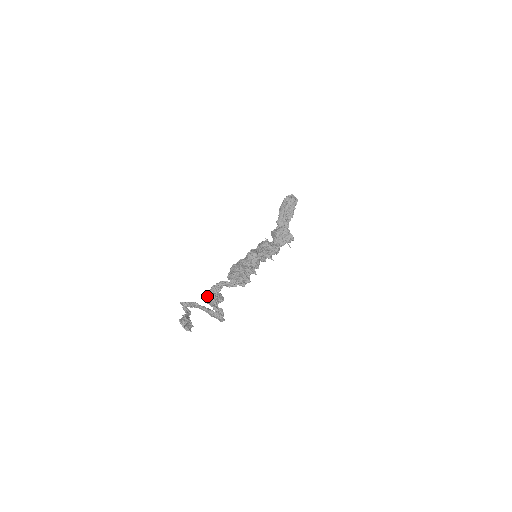
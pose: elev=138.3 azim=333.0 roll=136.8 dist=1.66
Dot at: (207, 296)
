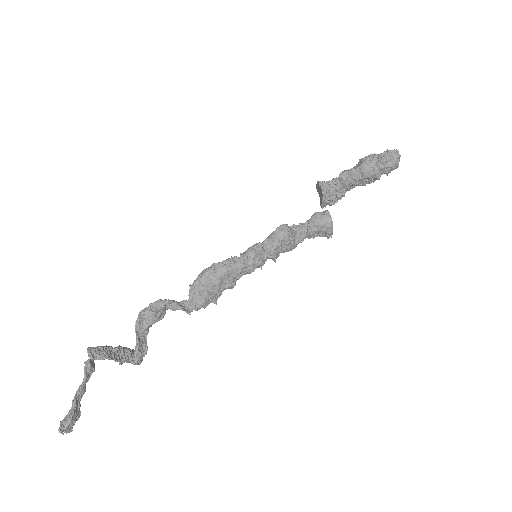
Dot at: (142, 310)
